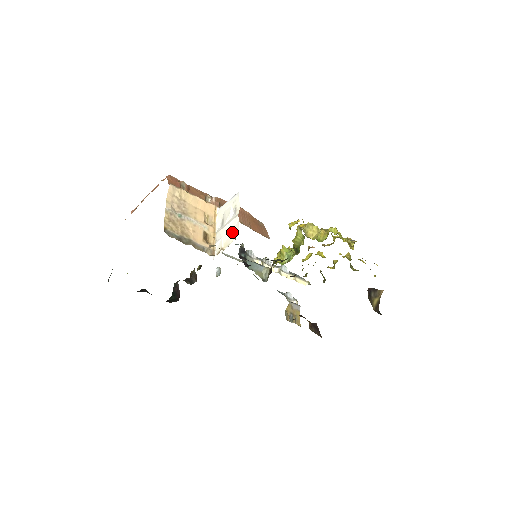
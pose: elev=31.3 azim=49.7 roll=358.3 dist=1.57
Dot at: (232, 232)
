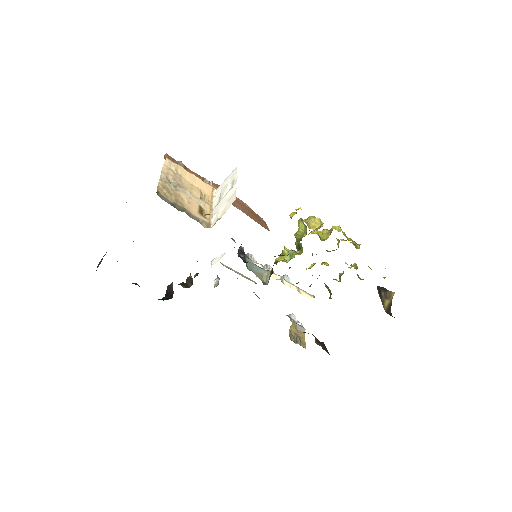
Dot at: (229, 201)
